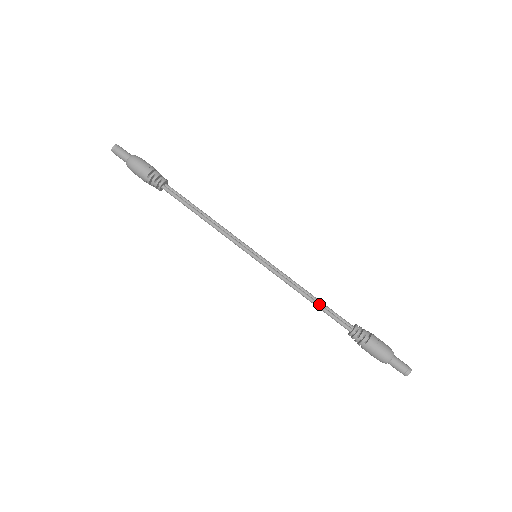
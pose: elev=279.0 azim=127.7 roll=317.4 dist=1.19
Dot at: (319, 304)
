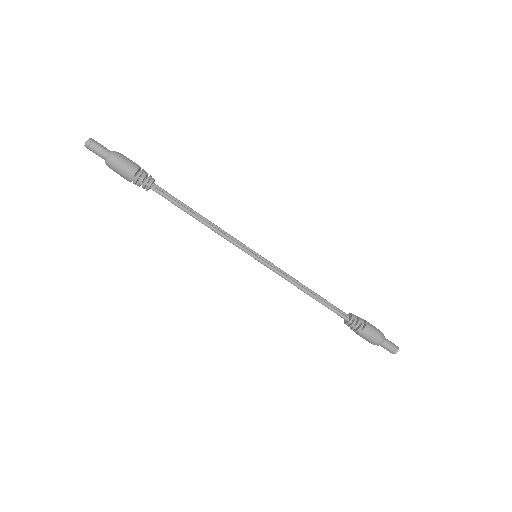
Dot at: (319, 298)
